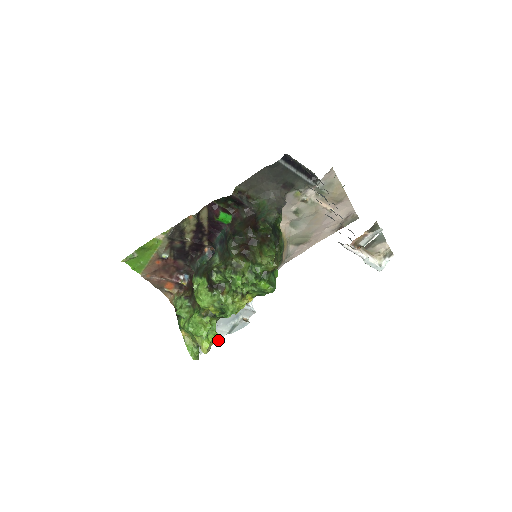
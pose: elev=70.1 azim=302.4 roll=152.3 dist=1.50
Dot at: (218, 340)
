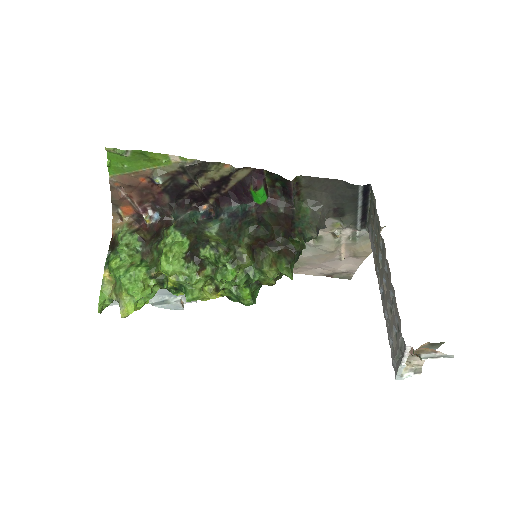
Dot at: occluded
